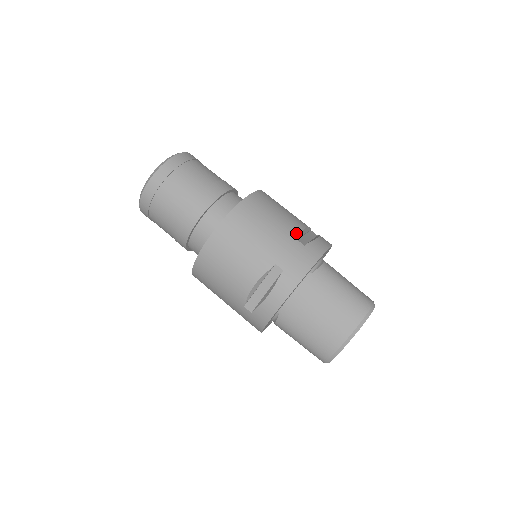
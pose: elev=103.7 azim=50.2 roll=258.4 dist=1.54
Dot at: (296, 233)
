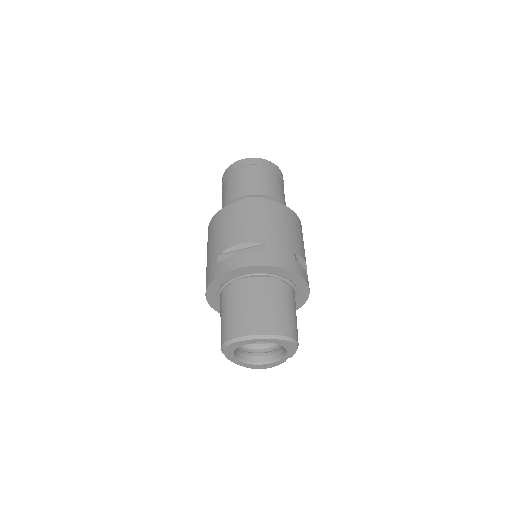
Dot at: (297, 251)
